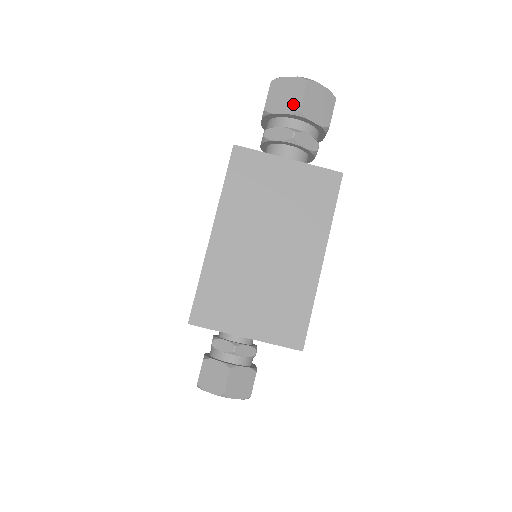
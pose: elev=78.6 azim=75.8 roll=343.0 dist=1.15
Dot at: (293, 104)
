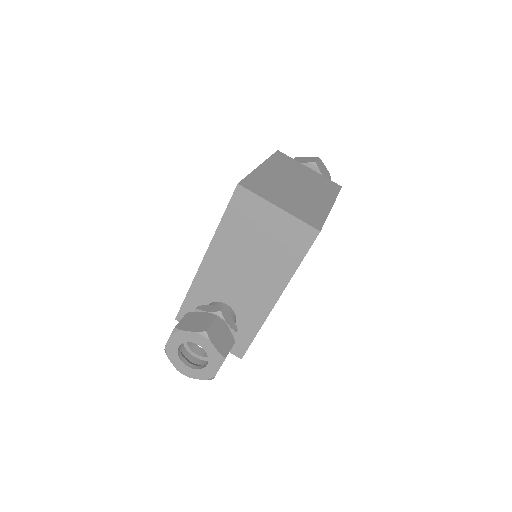
Dot at: (311, 161)
